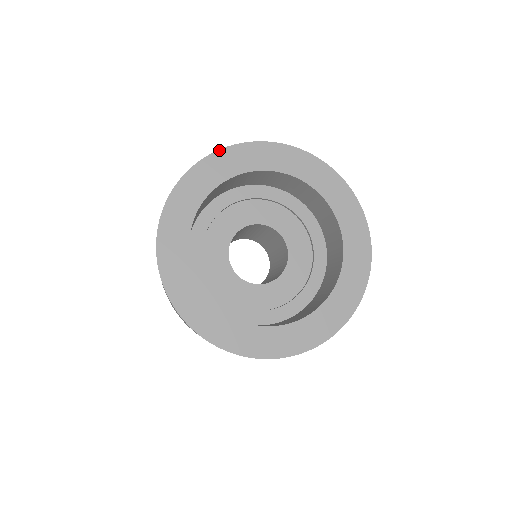
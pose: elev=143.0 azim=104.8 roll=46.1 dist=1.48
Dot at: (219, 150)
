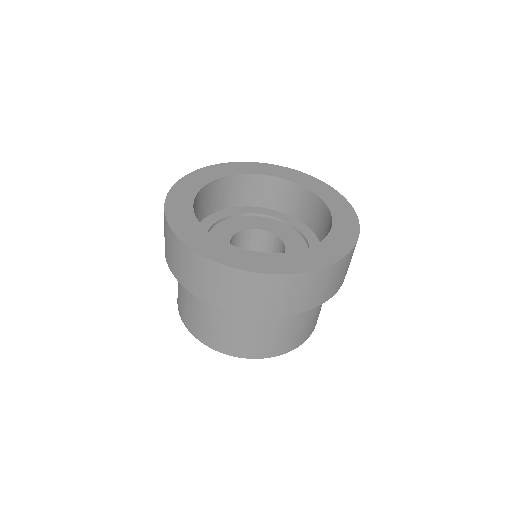
Dot at: (230, 162)
